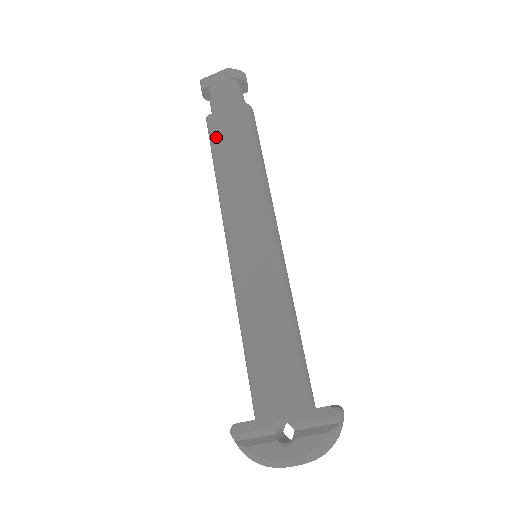
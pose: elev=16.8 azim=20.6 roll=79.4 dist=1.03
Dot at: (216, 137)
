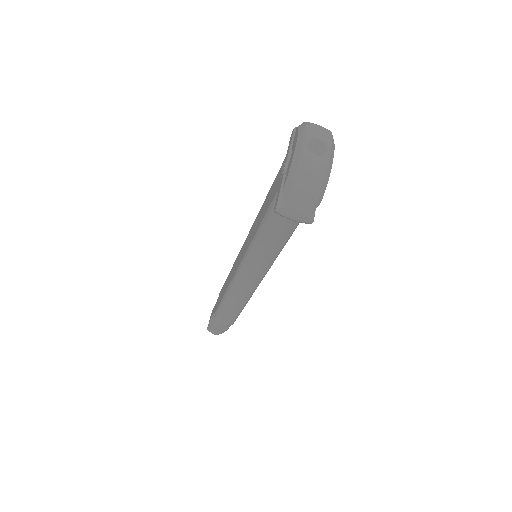
Dot at: occluded
